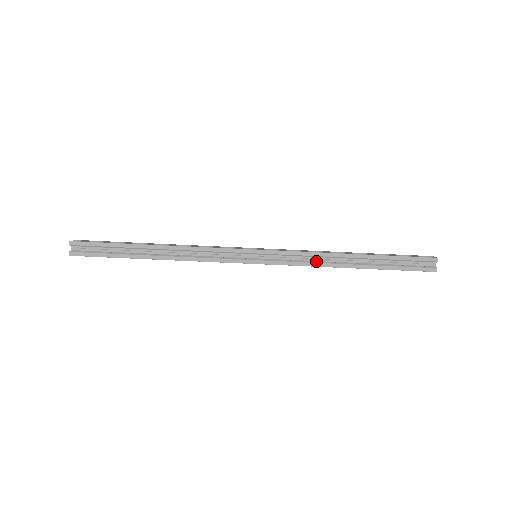
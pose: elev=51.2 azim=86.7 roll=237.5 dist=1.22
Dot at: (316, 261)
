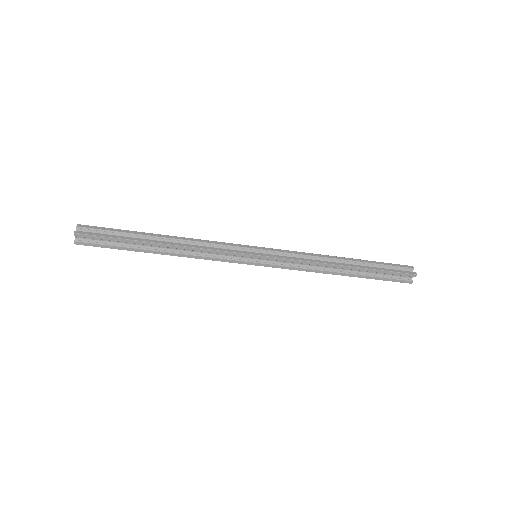
Dot at: (310, 266)
